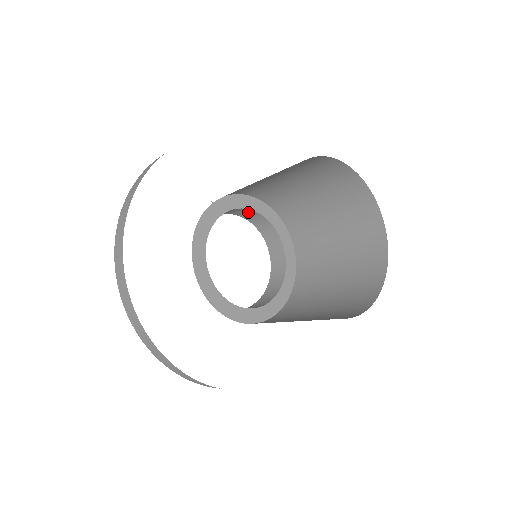
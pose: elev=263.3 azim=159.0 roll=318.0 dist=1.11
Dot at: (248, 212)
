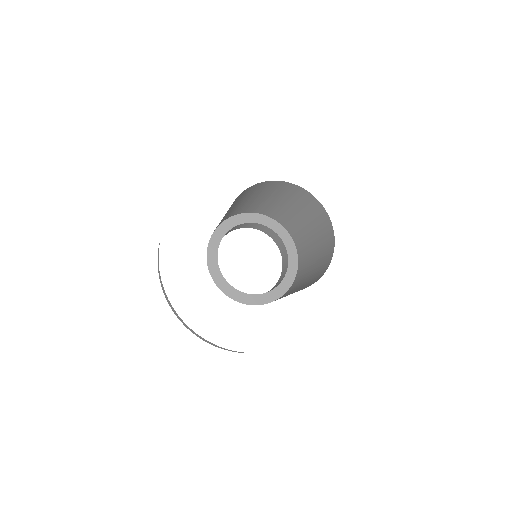
Dot at: (235, 227)
